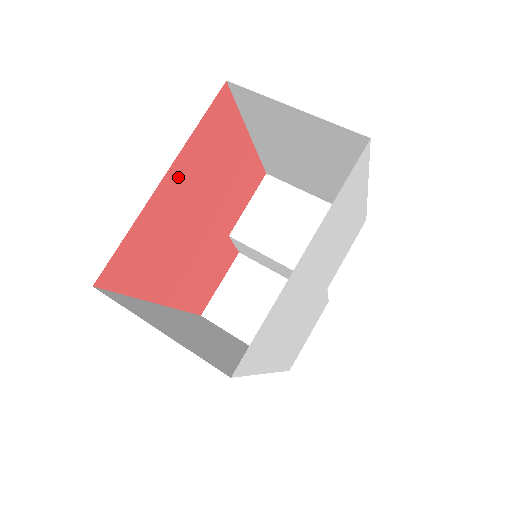
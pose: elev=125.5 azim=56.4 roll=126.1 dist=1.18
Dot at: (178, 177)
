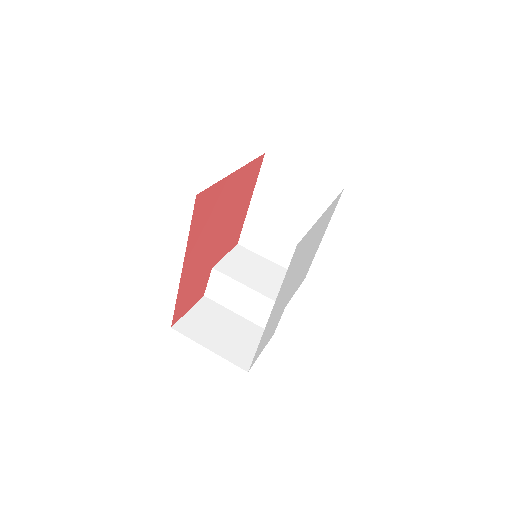
Dot at: (236, 180)
